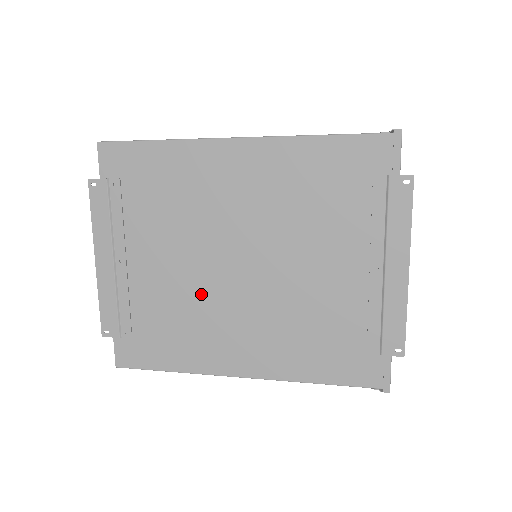
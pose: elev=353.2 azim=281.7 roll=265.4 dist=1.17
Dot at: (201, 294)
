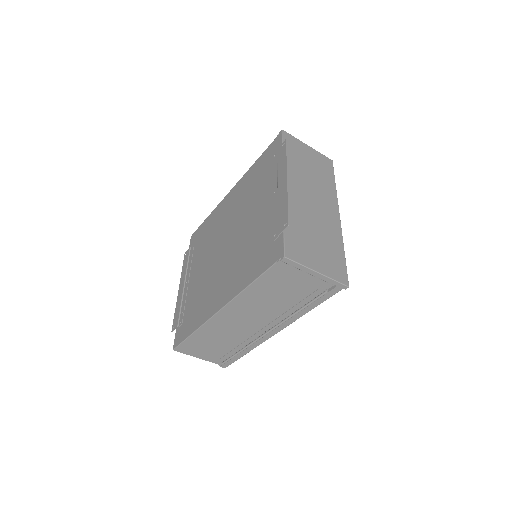
Dot at: (210, 273)
